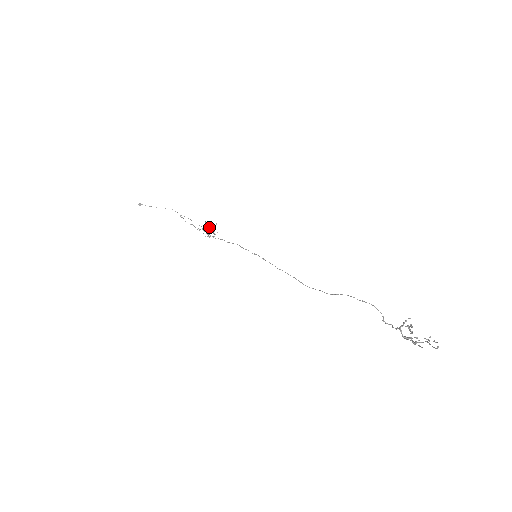
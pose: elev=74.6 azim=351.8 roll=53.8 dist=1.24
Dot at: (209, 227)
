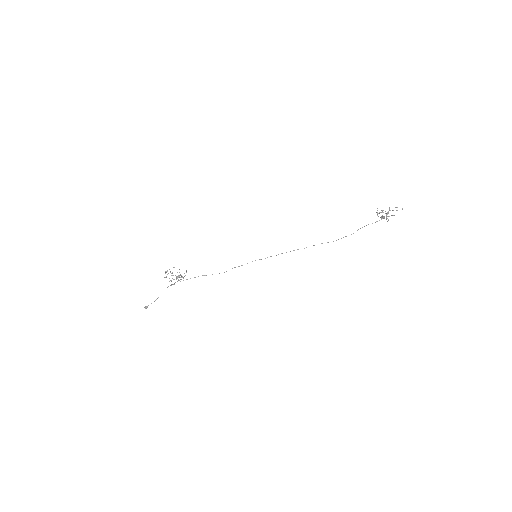
Dot at: (171, 273)
